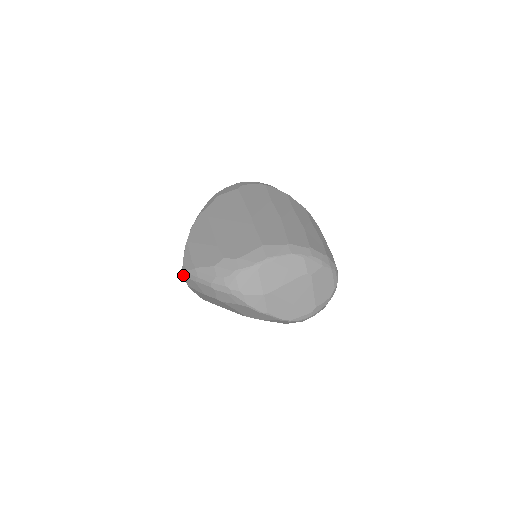
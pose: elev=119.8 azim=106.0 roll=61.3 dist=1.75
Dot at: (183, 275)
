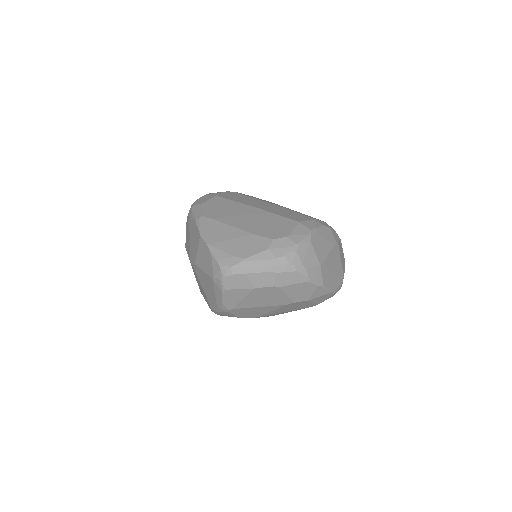
Dot at: (224, 276)
